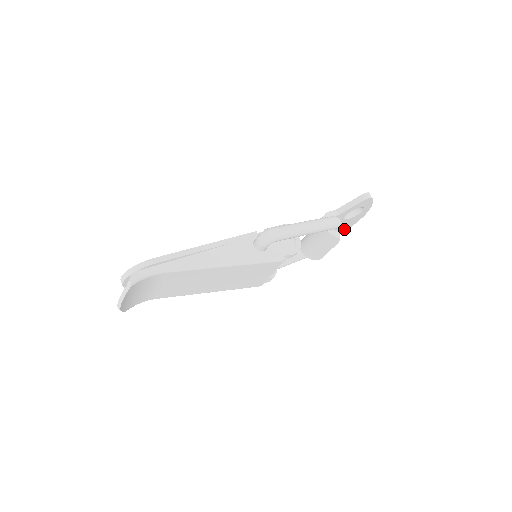
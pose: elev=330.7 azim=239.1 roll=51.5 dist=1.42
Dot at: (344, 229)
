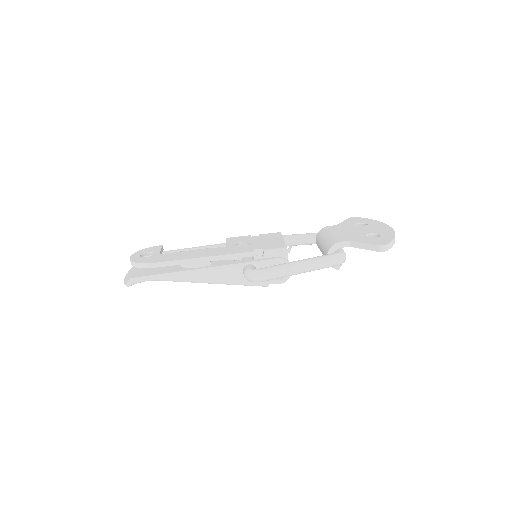
Dot at: occluded
